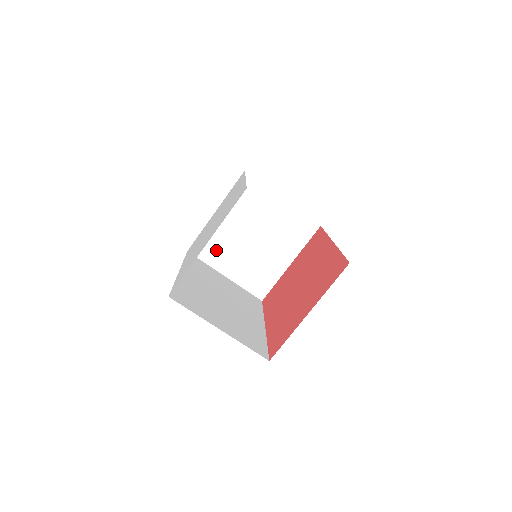
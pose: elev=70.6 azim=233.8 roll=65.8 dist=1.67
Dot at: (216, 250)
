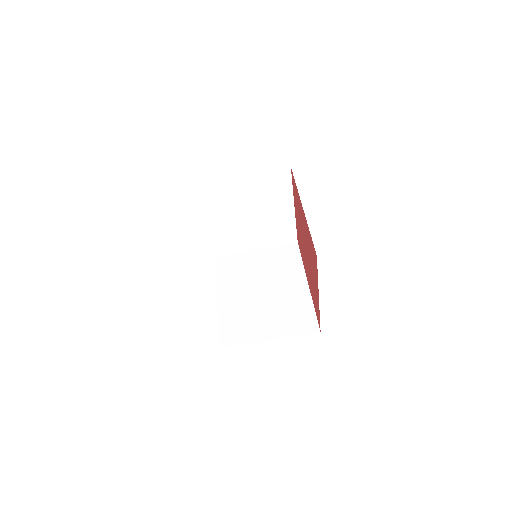
Dot at: (232, 241)
